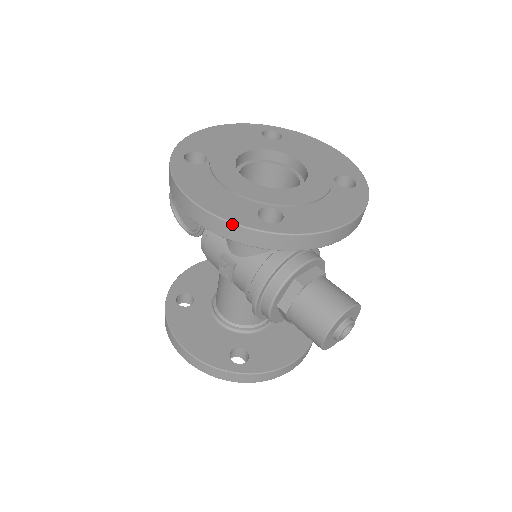
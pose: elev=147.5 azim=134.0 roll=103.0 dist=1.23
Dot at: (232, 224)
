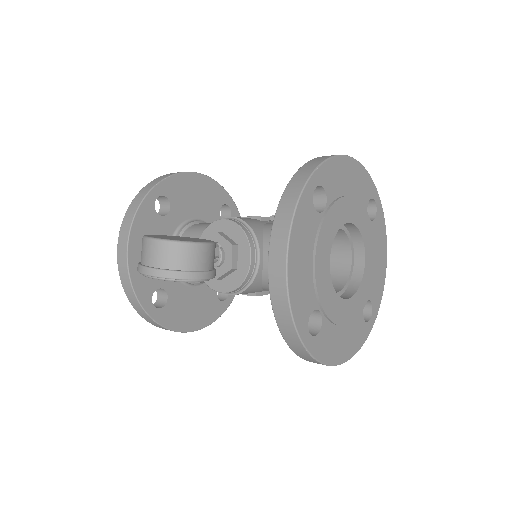
Dot at: (361, 346)
